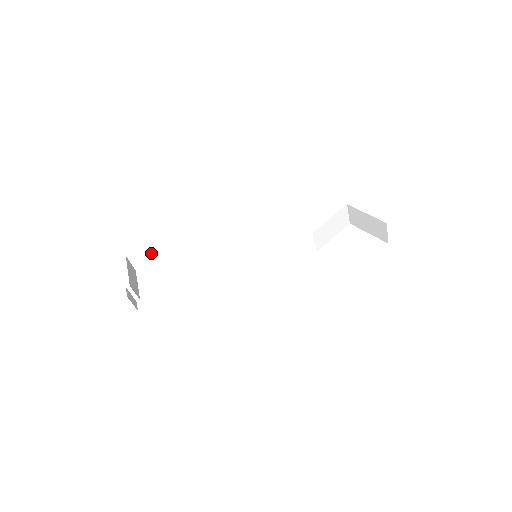
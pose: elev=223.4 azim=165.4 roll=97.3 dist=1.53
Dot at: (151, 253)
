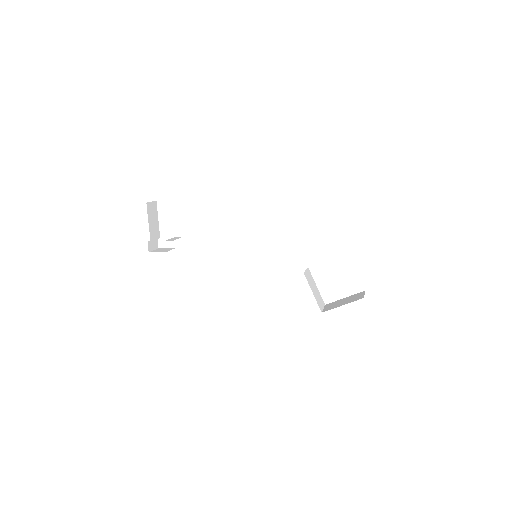
Dot at: occluded
